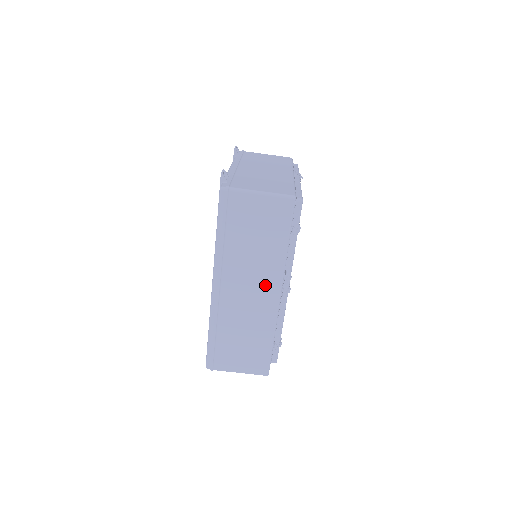
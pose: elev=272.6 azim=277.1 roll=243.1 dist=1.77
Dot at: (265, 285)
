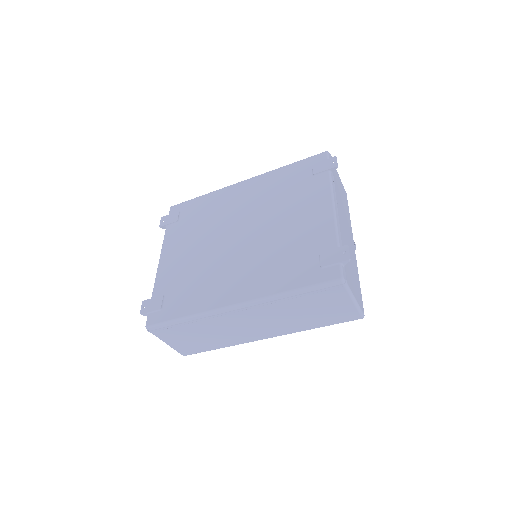
Dot at: (268, 330)
